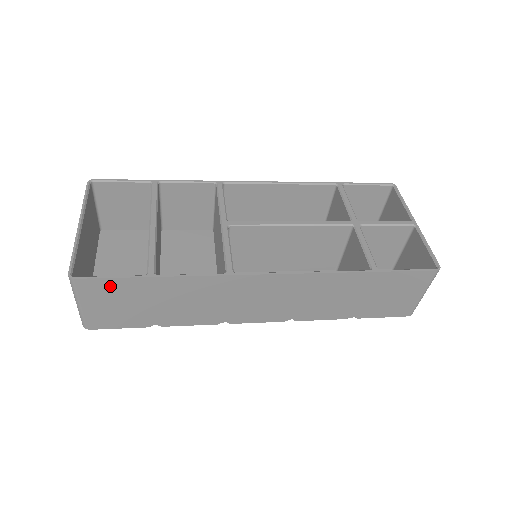
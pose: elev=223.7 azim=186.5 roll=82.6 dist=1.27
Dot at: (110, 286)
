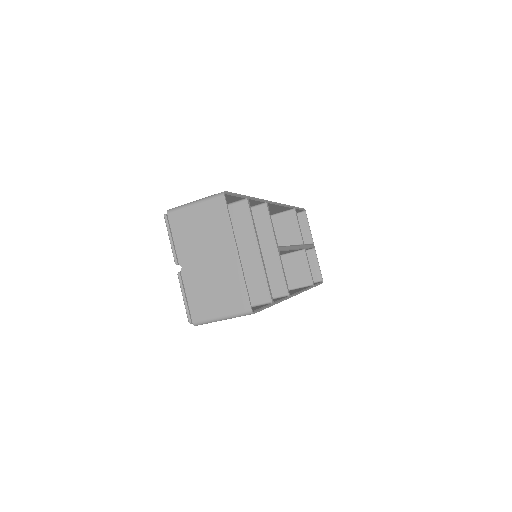
Dot at: occluded
